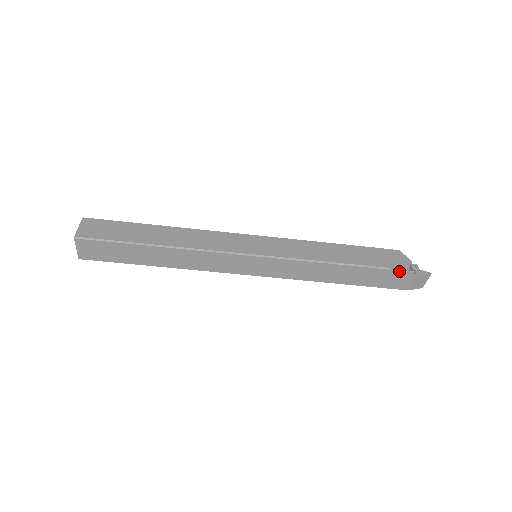
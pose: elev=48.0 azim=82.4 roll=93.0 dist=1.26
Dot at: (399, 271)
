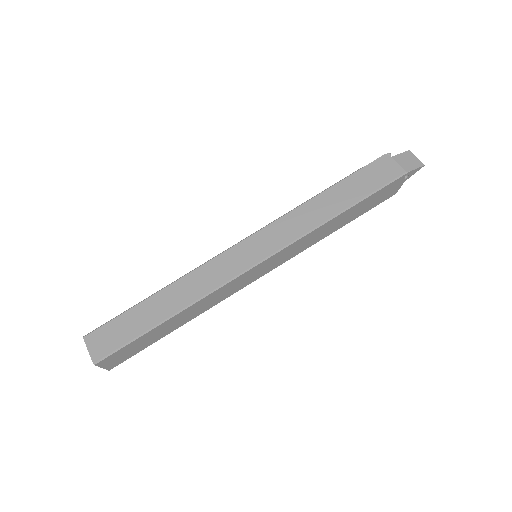
Dot at: (373, 162)
